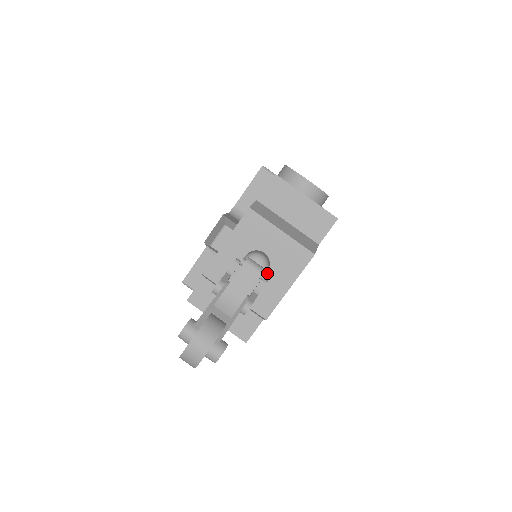
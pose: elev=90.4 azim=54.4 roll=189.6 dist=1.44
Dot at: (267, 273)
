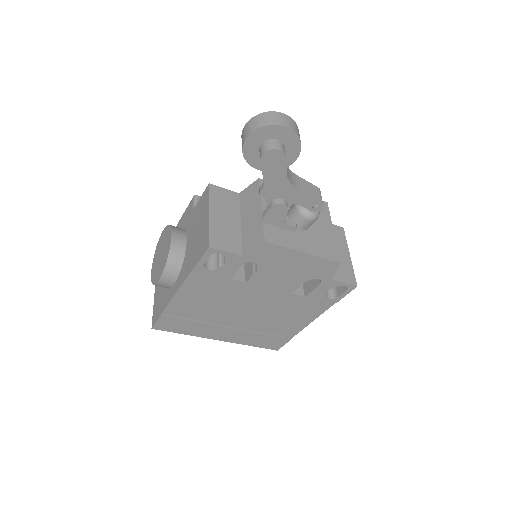
Dot at: (299, 229)
